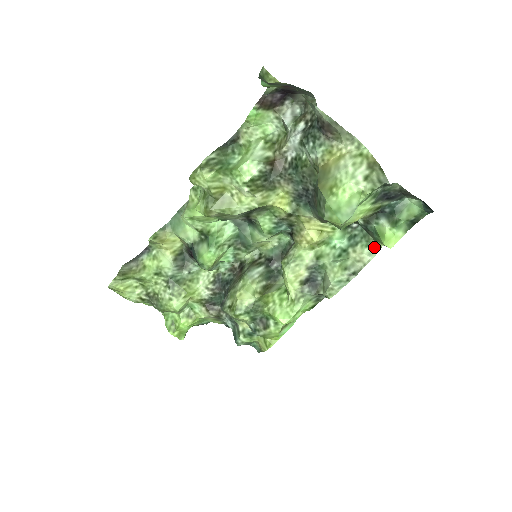
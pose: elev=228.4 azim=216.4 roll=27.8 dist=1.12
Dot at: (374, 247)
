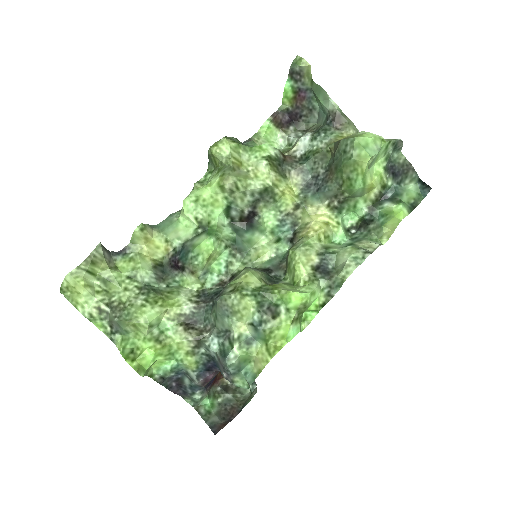
Dot at: (378, 242)
